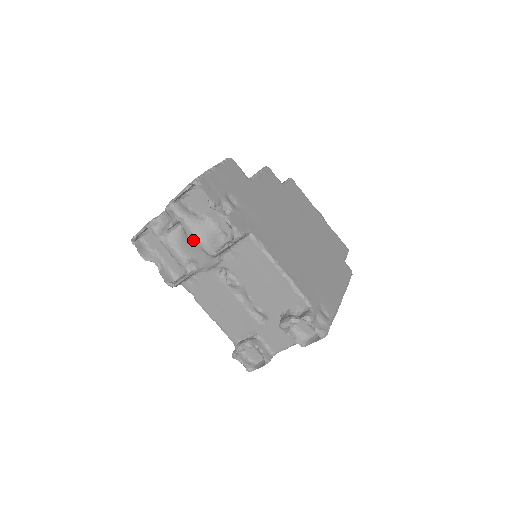
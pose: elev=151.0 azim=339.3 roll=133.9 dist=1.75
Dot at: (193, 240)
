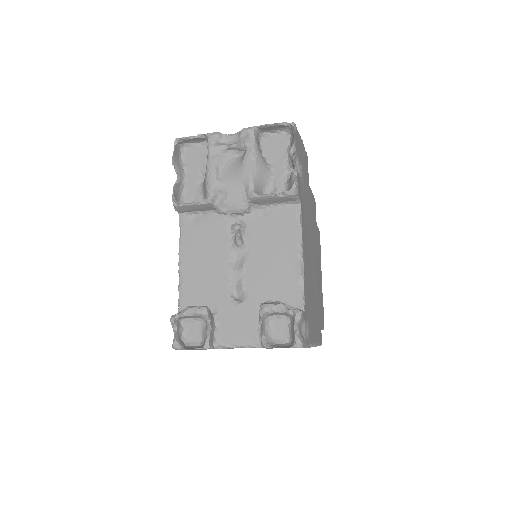
Dot at: (245, 170)
